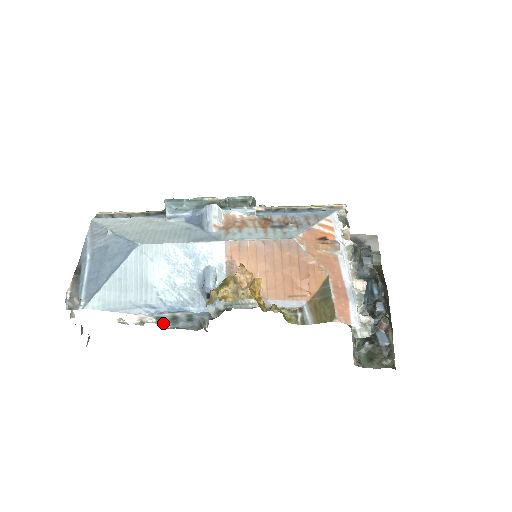
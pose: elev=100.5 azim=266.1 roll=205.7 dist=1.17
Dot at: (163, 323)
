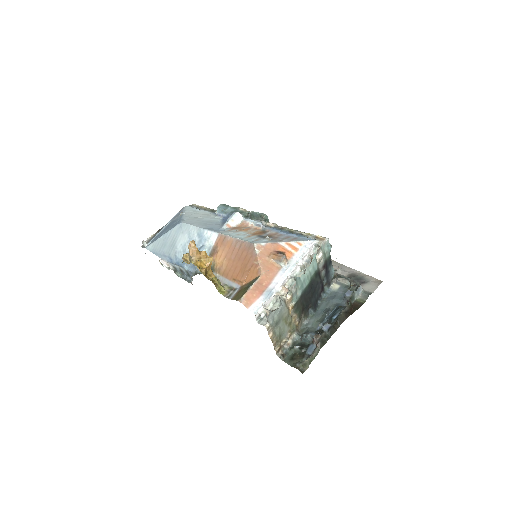
Dot at: (178, 272)
